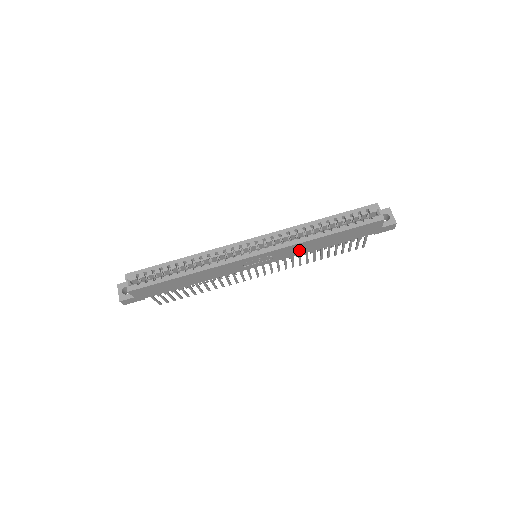
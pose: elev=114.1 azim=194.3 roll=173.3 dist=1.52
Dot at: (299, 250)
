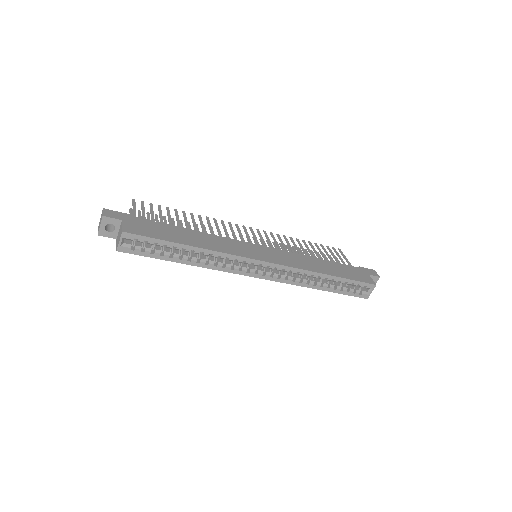
Dot at: occluded
